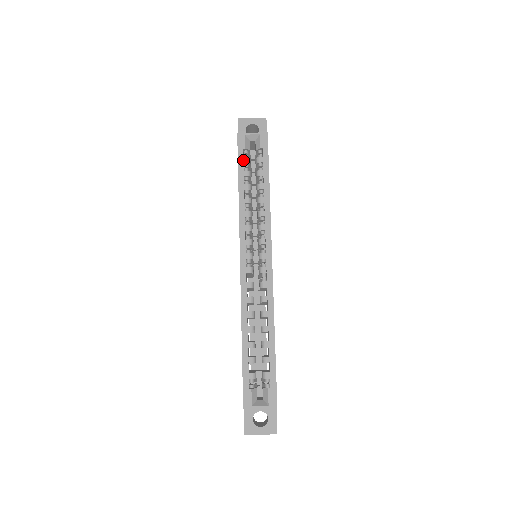
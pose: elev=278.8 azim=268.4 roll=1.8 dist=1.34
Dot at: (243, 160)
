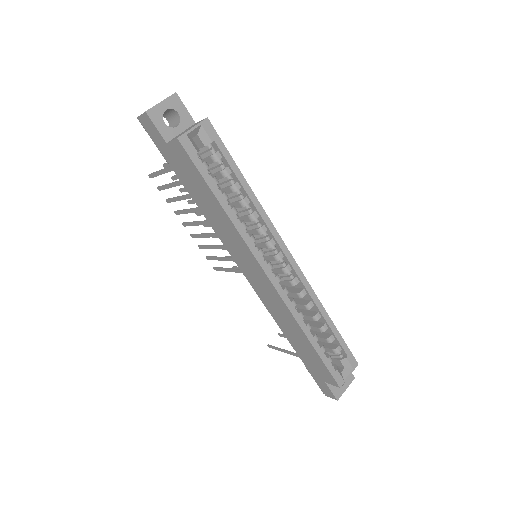
Dot at: (205, 169)
